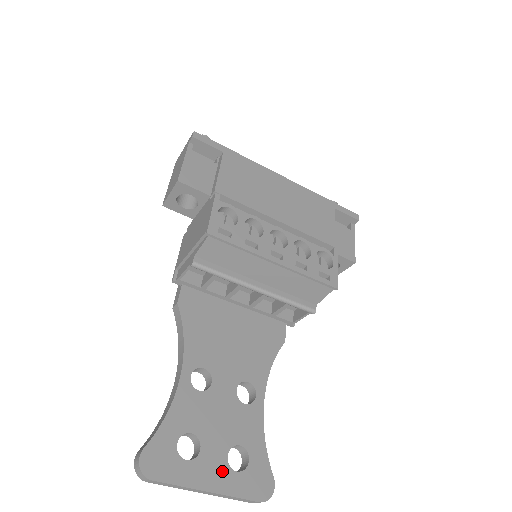
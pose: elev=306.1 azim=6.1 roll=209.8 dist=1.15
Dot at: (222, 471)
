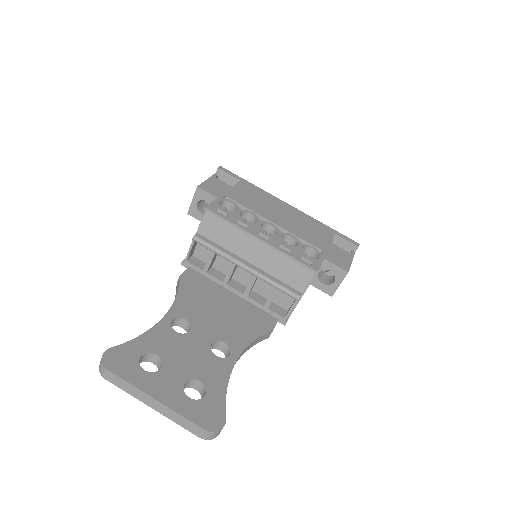
Dot at: (175, 391)
